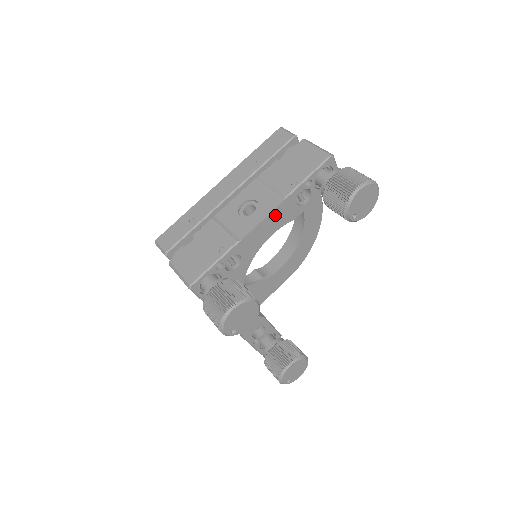
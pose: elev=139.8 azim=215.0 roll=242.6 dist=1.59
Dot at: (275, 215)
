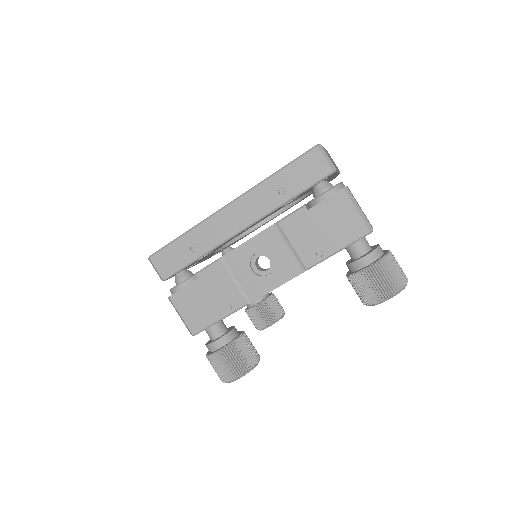
Dot at: occluded
